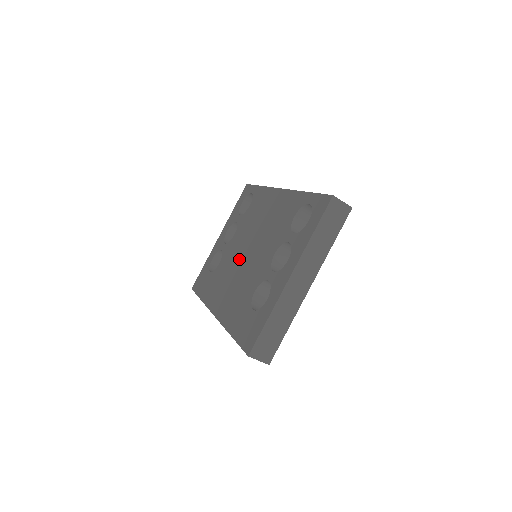
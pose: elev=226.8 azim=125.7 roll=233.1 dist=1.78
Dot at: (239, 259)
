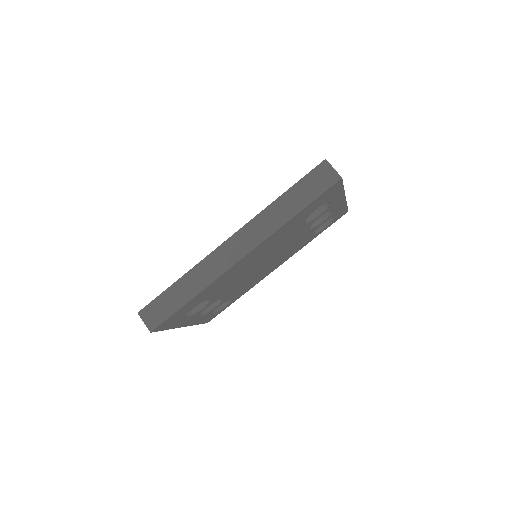
Dot at: occluded
